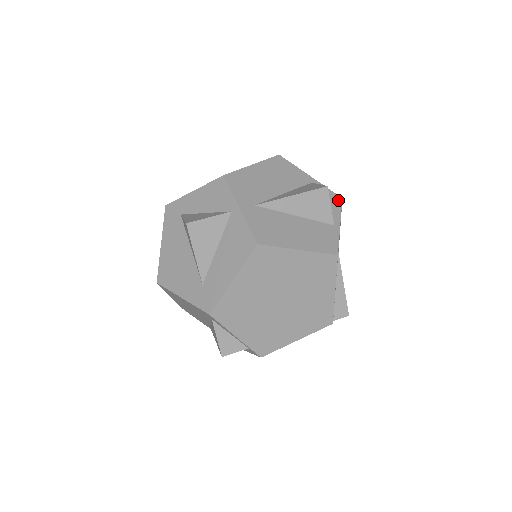
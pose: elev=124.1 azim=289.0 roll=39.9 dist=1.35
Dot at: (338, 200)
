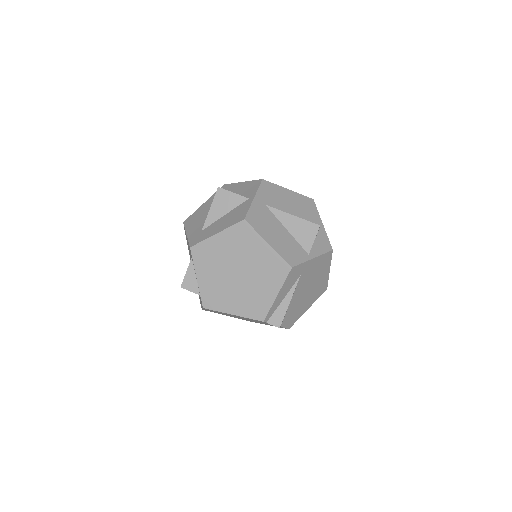
Dot at: (328, 248)
